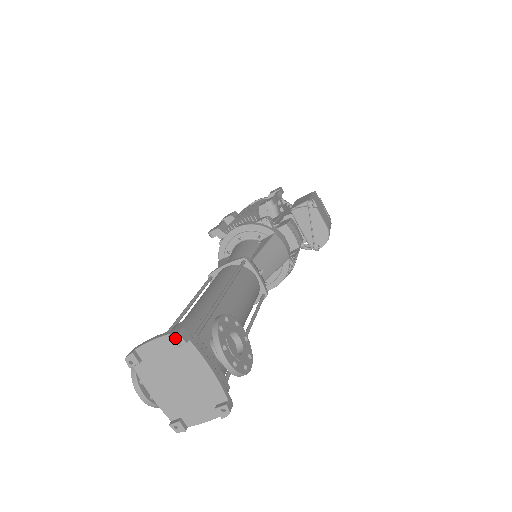
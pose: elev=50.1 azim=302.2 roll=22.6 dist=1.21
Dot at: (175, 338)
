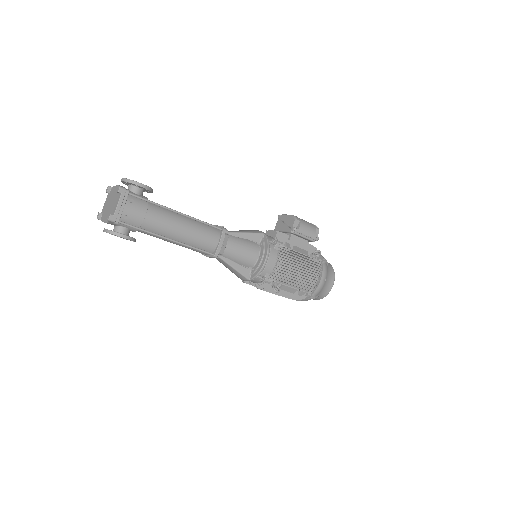
Dot at: (107, 189)
